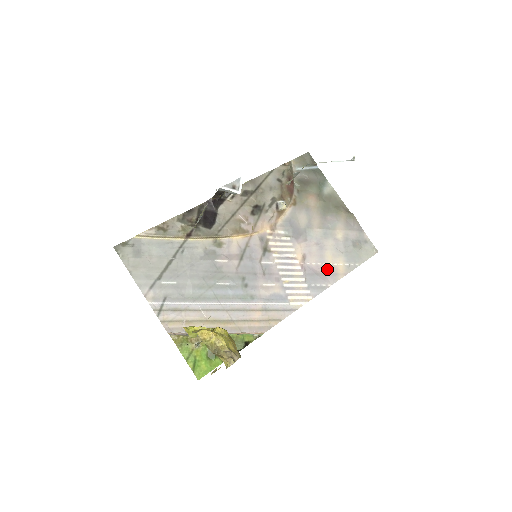
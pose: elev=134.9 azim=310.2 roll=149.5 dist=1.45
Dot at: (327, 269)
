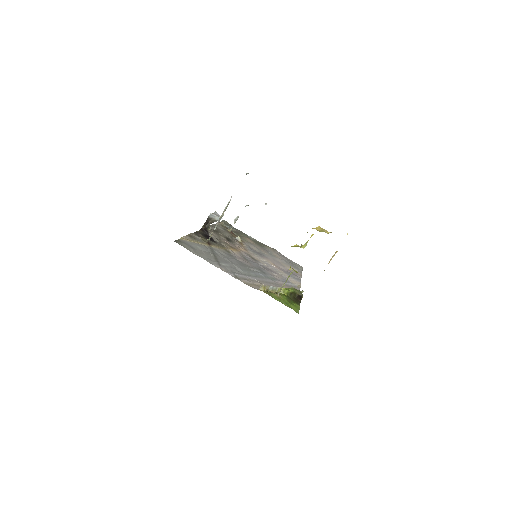
Dot at: (291, 271)
